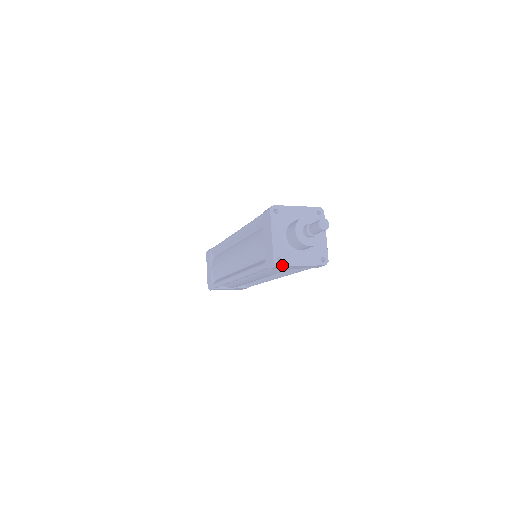
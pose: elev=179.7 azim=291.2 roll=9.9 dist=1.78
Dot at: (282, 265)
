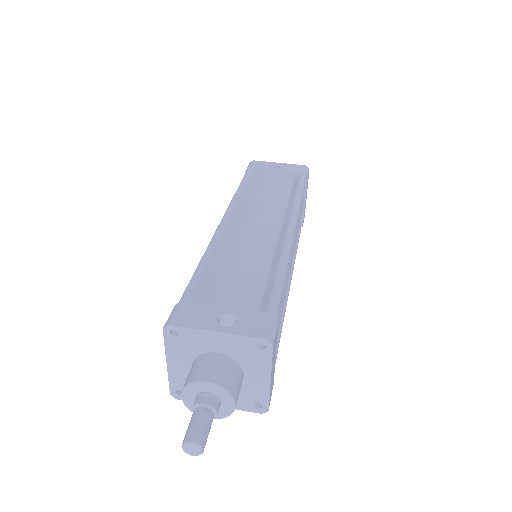
Dot at: occluded
